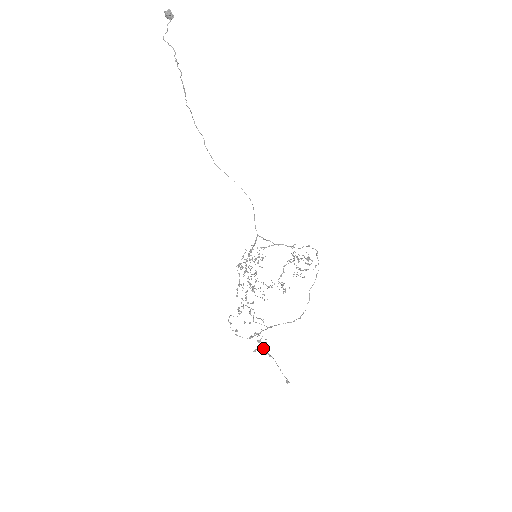
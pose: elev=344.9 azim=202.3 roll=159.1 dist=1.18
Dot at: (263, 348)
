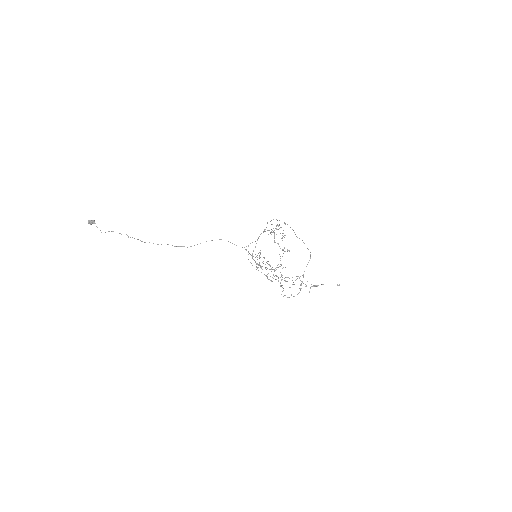
Dot at: (312, 286)
